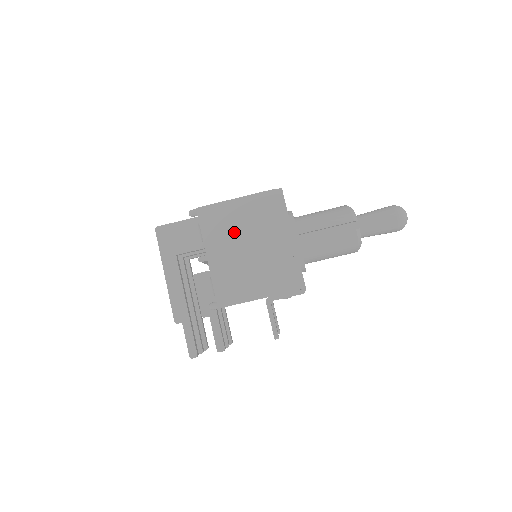
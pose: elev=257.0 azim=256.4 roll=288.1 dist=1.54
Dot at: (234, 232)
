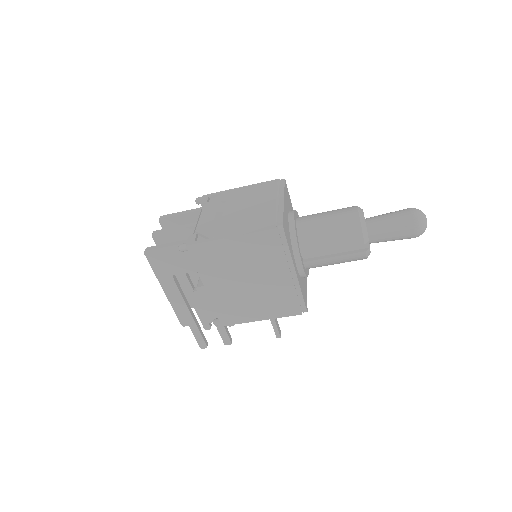
Dot at: (231, 268)
